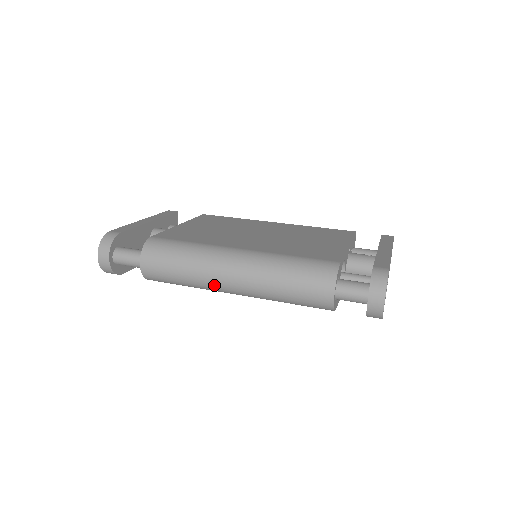
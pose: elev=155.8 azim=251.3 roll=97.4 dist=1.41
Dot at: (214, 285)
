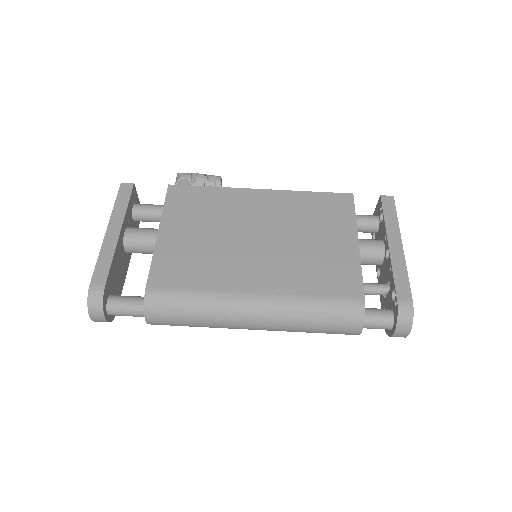
Dot at: occluded
